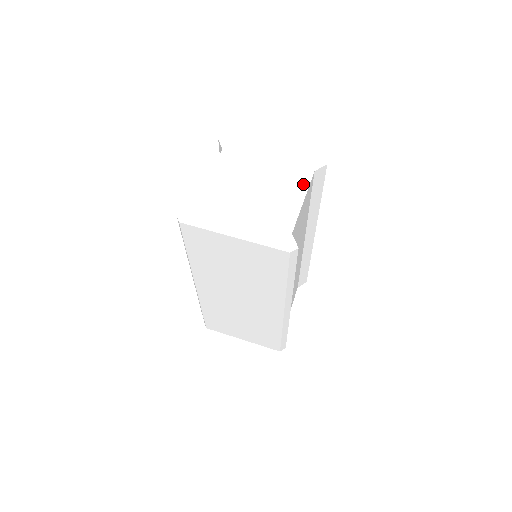
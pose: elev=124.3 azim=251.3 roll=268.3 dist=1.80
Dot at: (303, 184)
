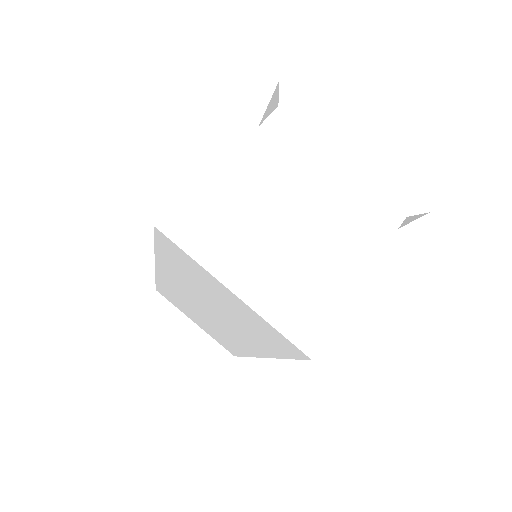
Dot at: (380, 235)
